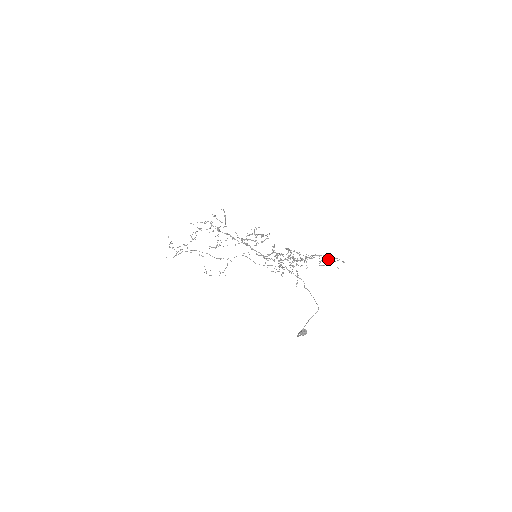
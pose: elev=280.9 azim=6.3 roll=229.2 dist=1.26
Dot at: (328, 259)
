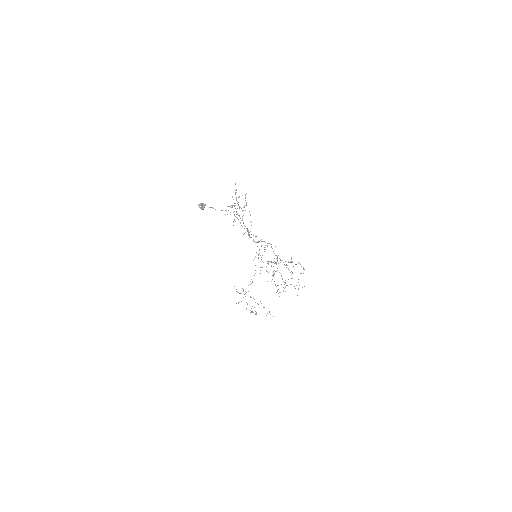
Dot at: (291, 258)
